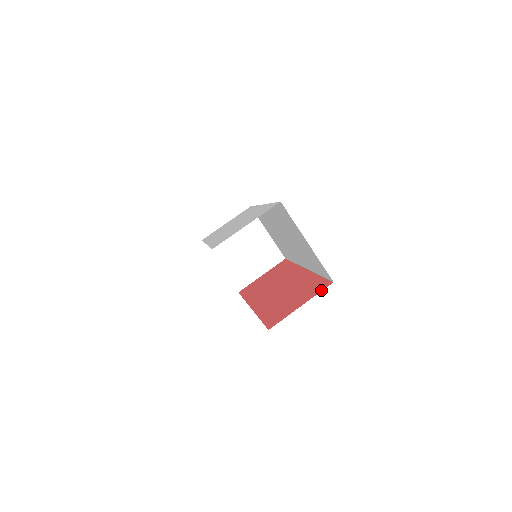
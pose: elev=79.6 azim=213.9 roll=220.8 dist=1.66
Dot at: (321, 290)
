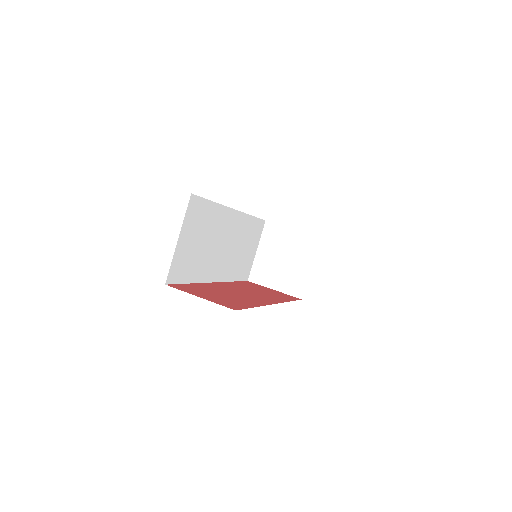
Dot at: (223, 305)
